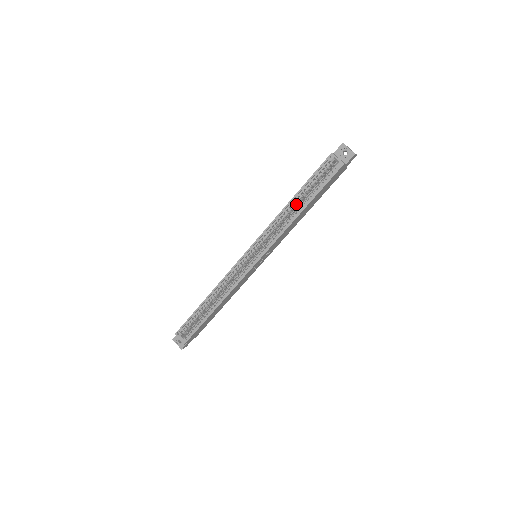
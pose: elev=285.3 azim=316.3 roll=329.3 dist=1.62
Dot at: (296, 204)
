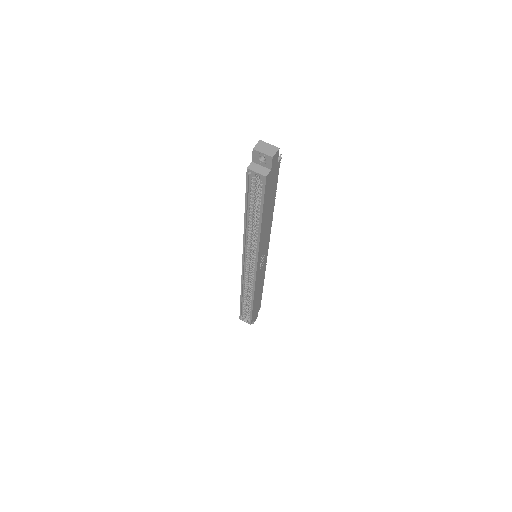
Dot at: (255, 212)
